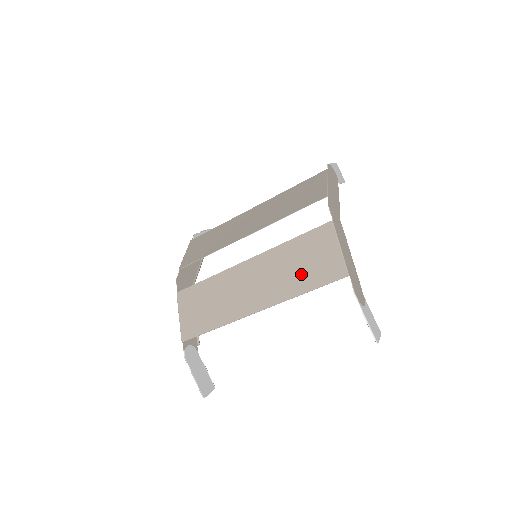
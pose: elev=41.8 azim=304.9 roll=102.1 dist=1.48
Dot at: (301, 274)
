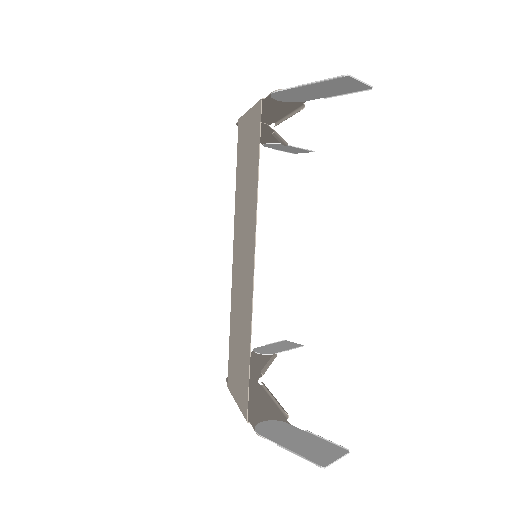
Dot at: (249, 176)
